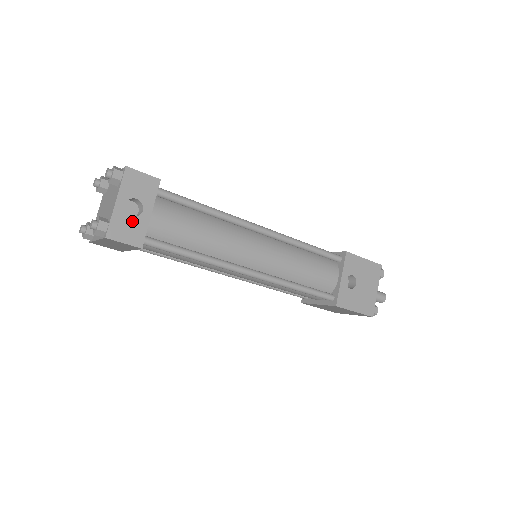
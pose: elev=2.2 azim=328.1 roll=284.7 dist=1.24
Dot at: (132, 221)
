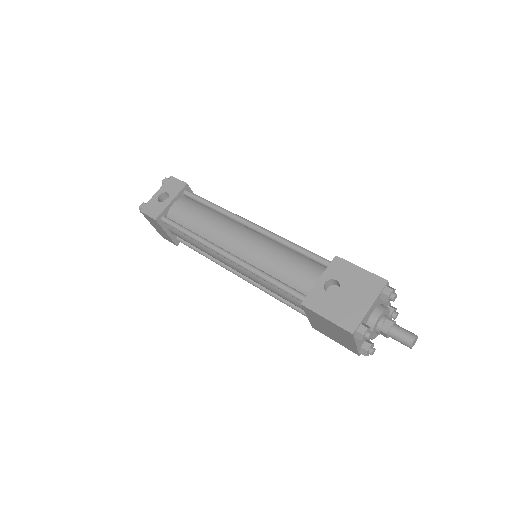
Dot at: (158, 204)
